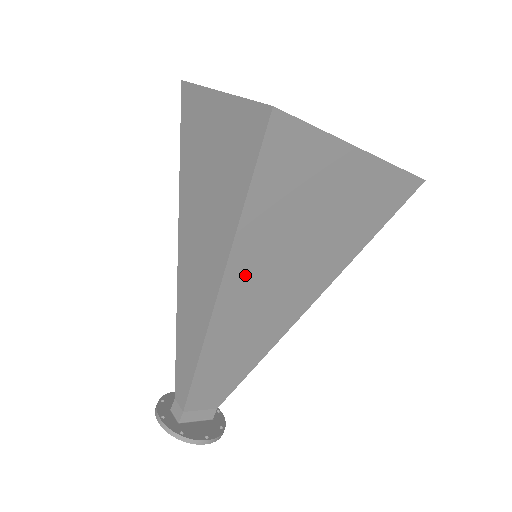
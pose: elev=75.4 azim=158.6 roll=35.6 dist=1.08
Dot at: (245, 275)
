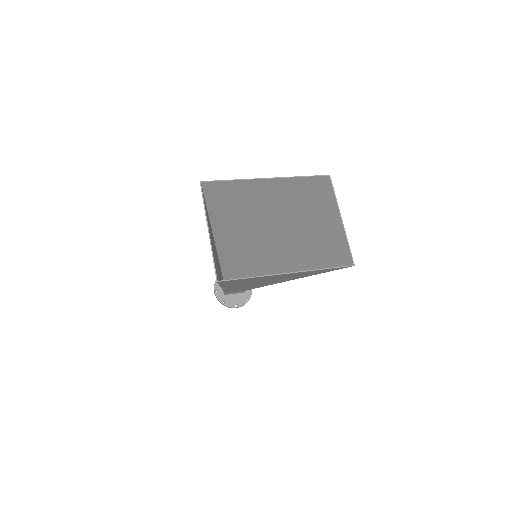
Dot at: (235, 286)
